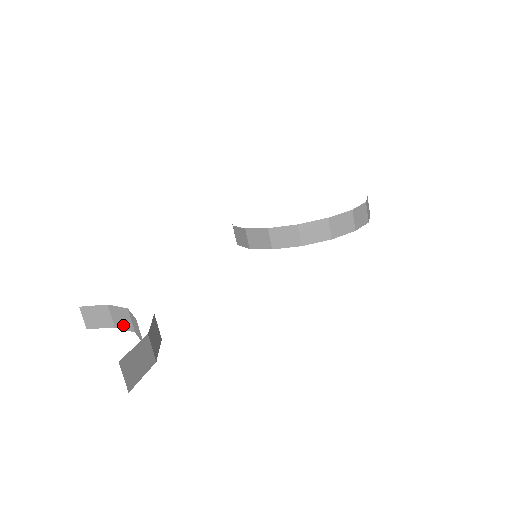
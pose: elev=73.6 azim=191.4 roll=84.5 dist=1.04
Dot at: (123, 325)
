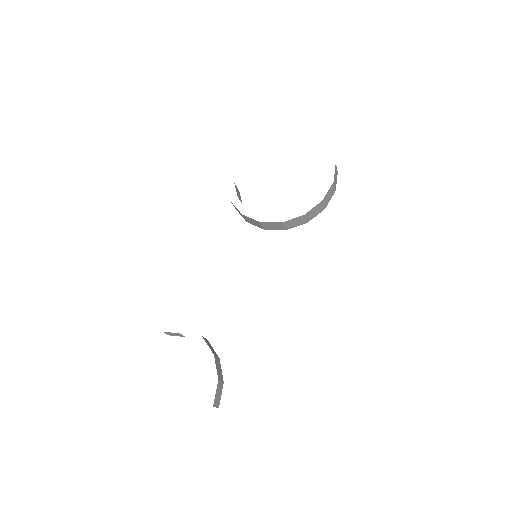
Dot at: occluded
